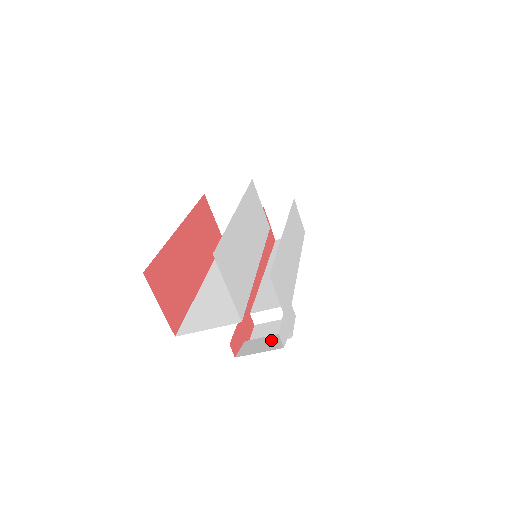
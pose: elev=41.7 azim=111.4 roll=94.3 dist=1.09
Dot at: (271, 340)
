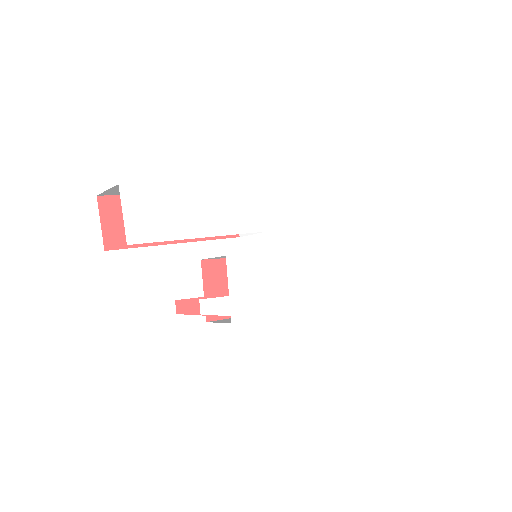
Dot at: occluded
